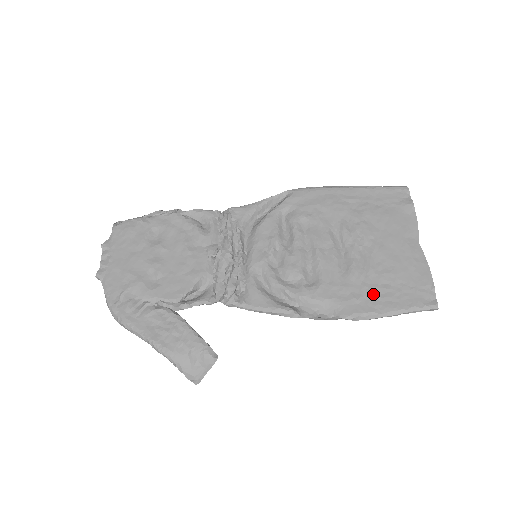
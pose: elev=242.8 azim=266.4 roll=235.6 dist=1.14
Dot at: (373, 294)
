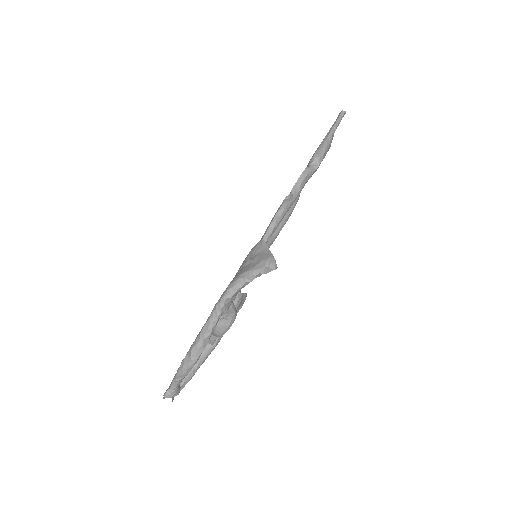
Dot at: occluded
